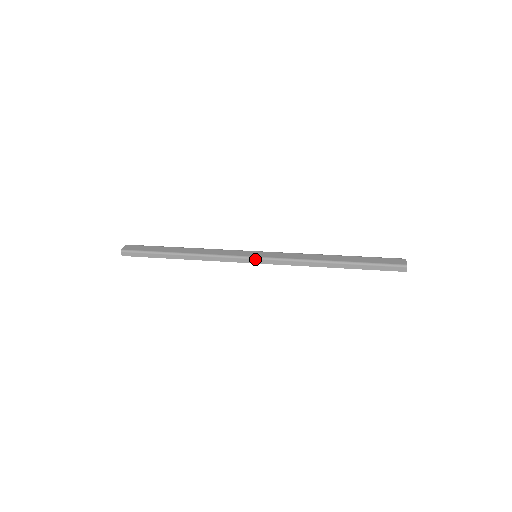
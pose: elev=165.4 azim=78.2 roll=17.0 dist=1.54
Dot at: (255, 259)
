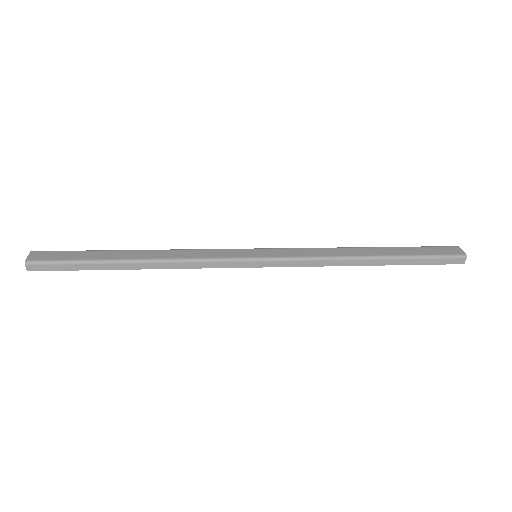
Dot at: (258, 261)
